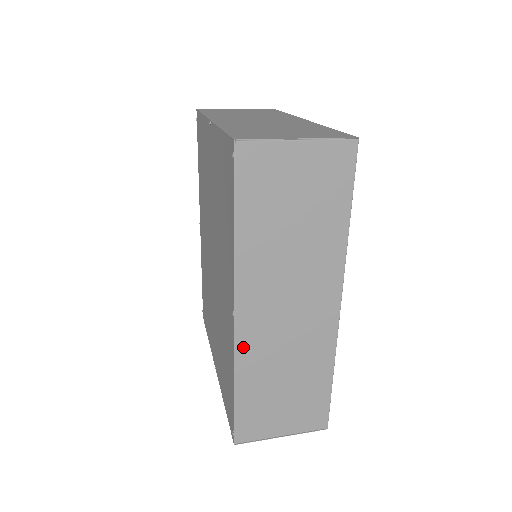
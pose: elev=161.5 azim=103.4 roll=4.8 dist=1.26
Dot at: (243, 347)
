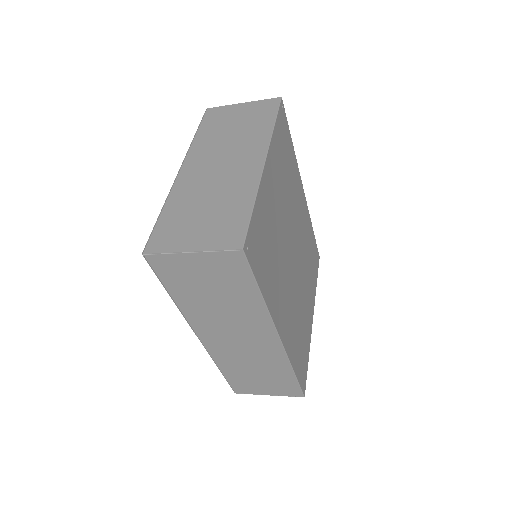
Dot at: (214, 352)
